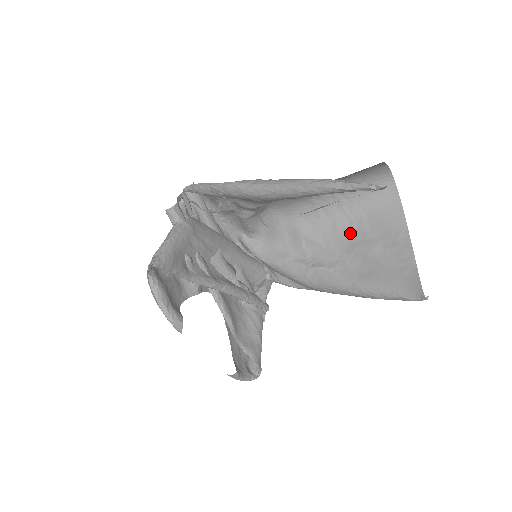
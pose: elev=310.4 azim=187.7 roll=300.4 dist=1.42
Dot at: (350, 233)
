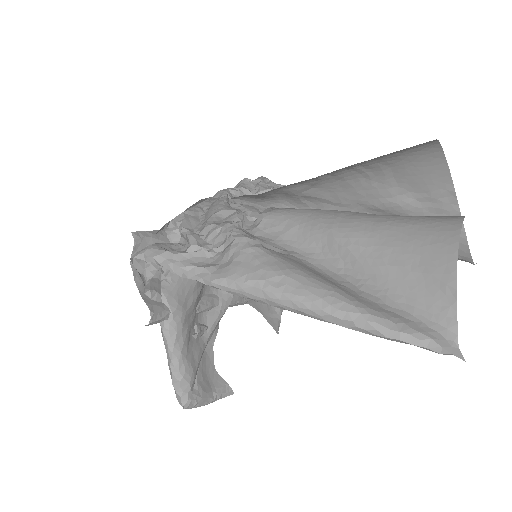
Dot at: (368, 188)
